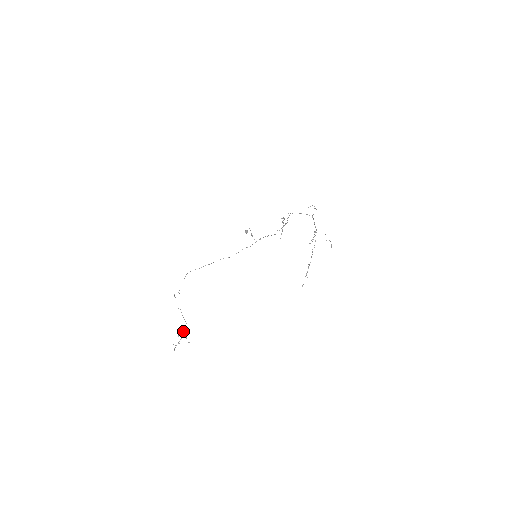
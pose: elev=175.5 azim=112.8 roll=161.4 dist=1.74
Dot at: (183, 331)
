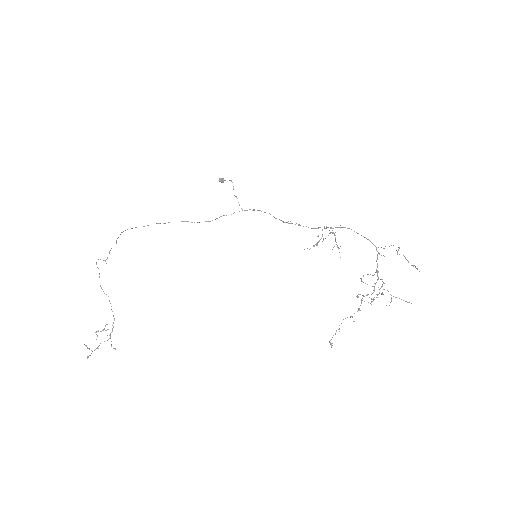
Dot at: (105, 326)
